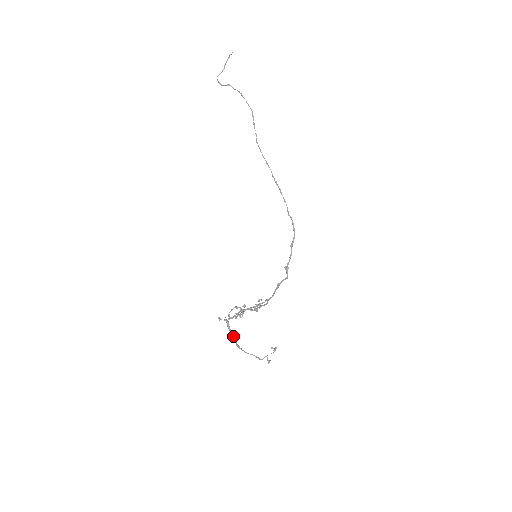
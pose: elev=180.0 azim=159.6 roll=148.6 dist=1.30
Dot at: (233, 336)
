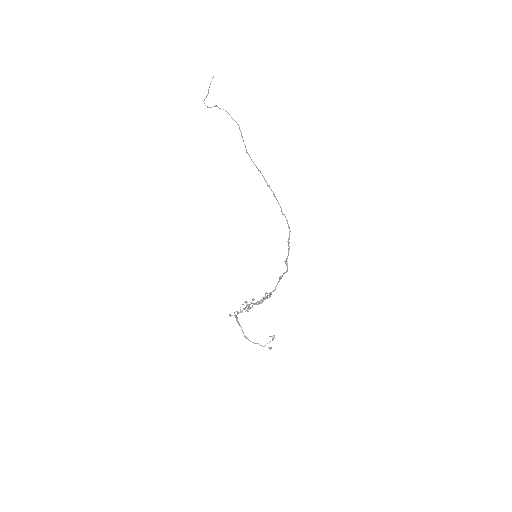
Dot at: (241, 329)
